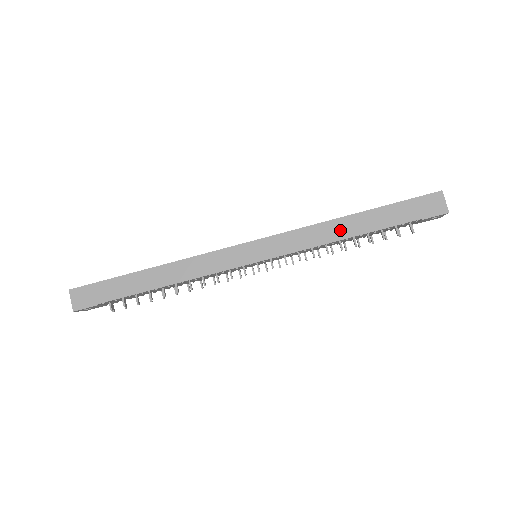
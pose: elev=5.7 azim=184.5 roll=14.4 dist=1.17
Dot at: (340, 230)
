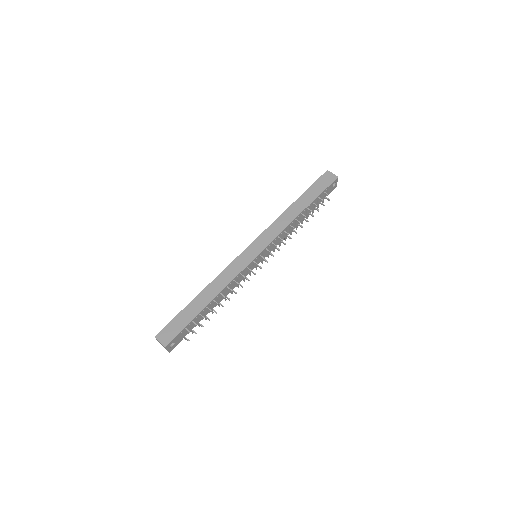
Dot at: (292, 214)
